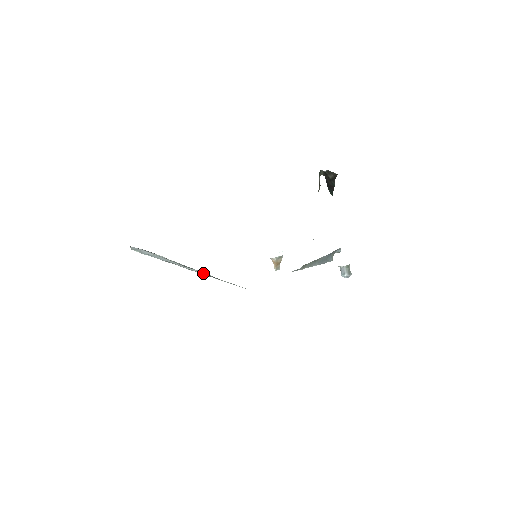
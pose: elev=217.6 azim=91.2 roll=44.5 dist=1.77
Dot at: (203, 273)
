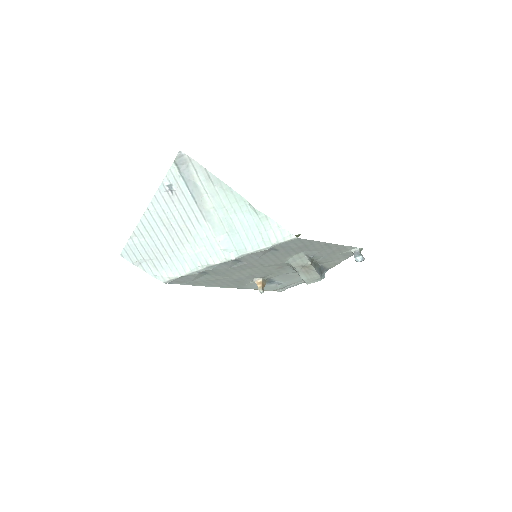
Dot at: (217, 239)
